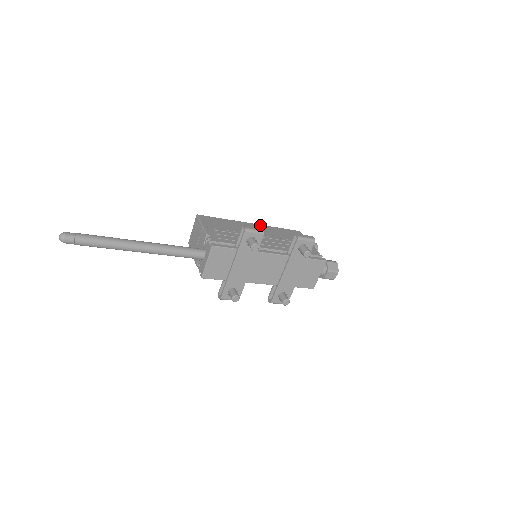
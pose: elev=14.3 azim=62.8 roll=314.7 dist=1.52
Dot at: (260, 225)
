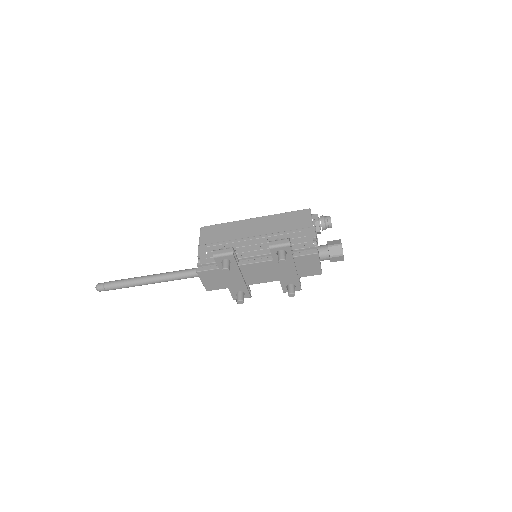
Dot at: (263, 217)
